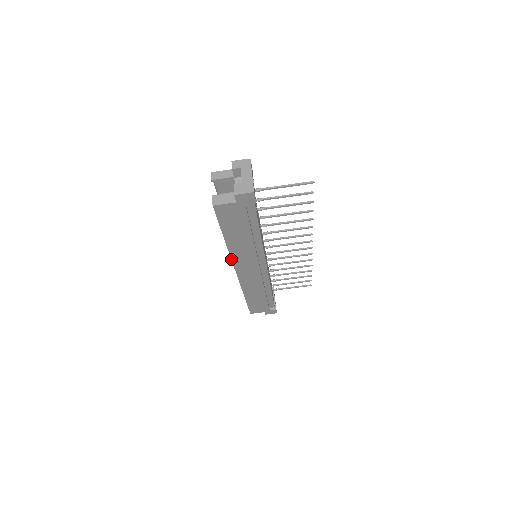
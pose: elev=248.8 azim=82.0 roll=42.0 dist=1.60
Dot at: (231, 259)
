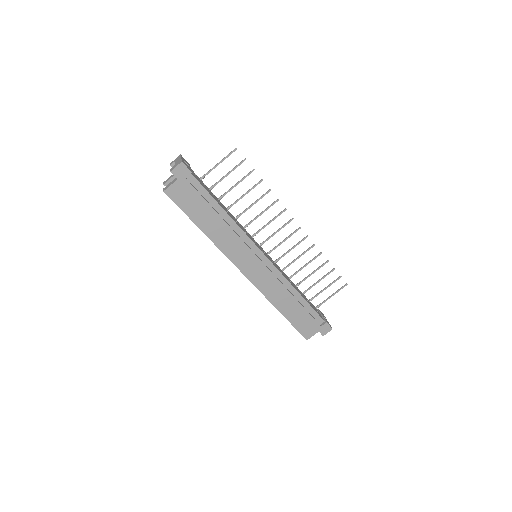
Dot at: occluded
